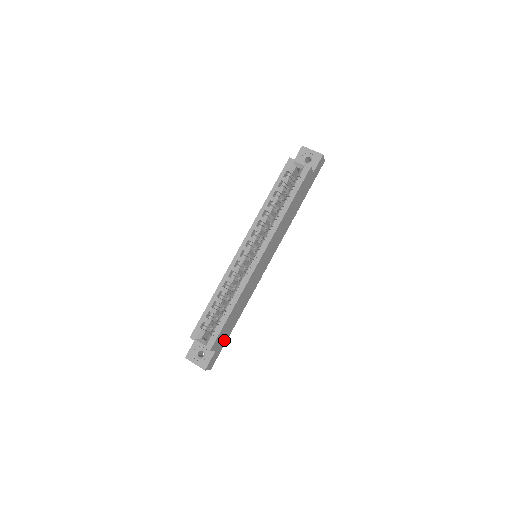
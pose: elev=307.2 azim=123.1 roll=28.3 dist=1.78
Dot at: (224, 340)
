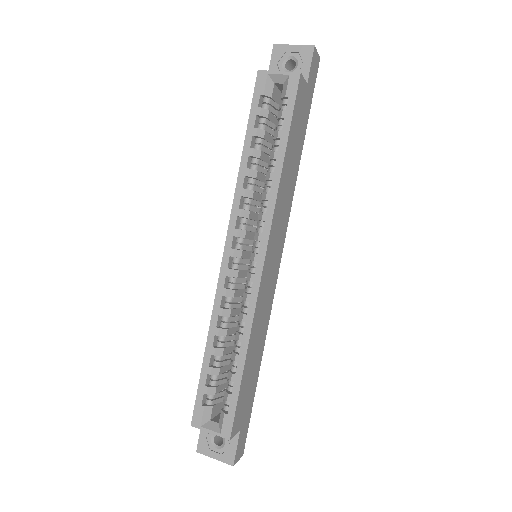
Dot at: (248, 406)
